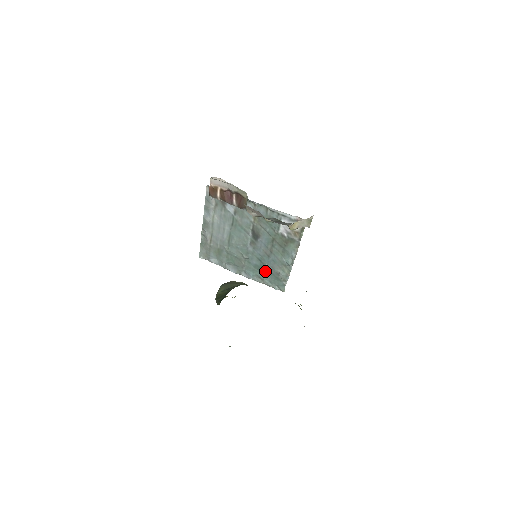
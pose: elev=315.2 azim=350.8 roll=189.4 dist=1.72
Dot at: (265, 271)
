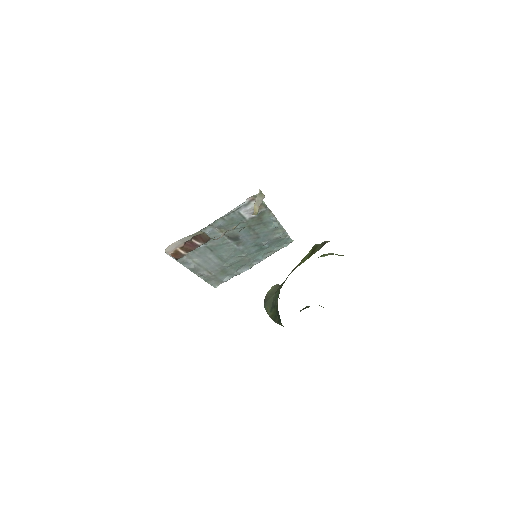
Dot at: (267, 246)
